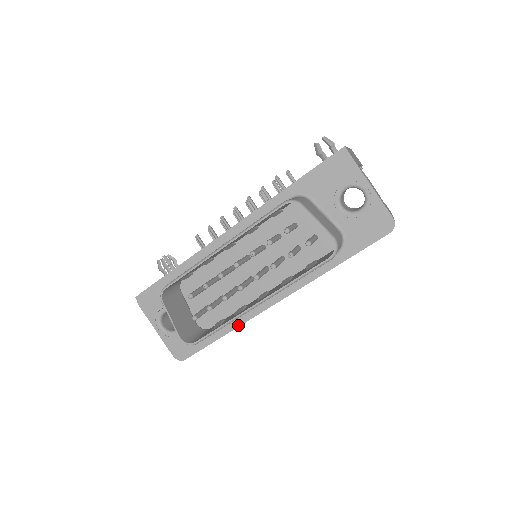
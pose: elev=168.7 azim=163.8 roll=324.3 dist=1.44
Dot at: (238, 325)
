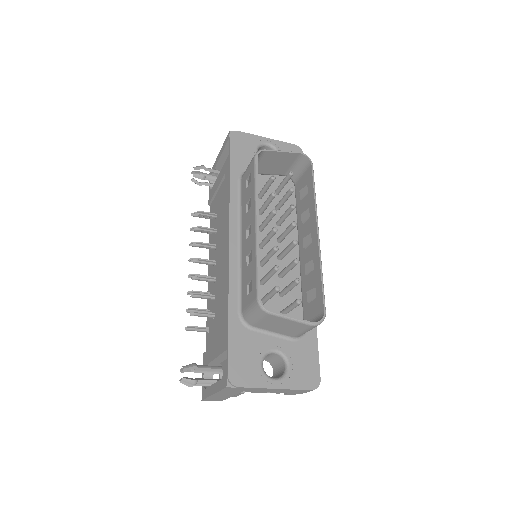
Dot at: occluded
